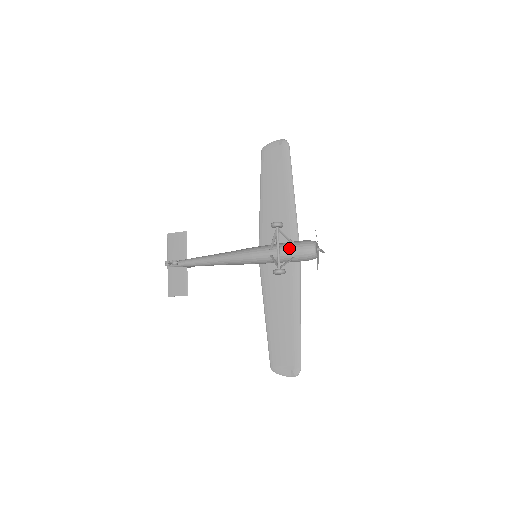
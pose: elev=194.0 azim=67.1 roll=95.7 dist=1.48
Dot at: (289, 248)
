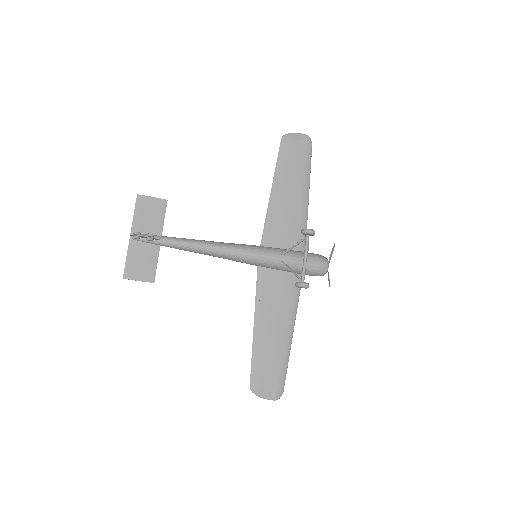
Dot at: occluded
